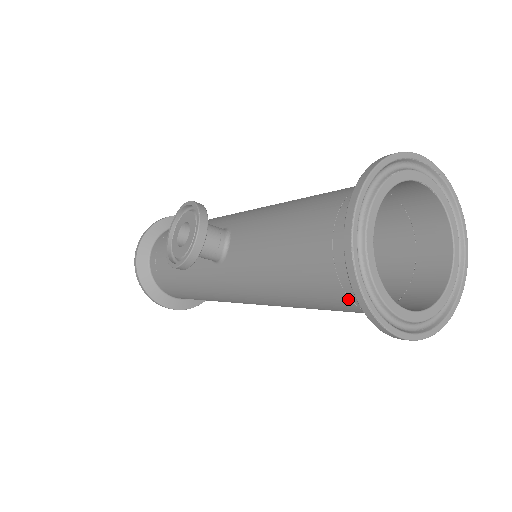
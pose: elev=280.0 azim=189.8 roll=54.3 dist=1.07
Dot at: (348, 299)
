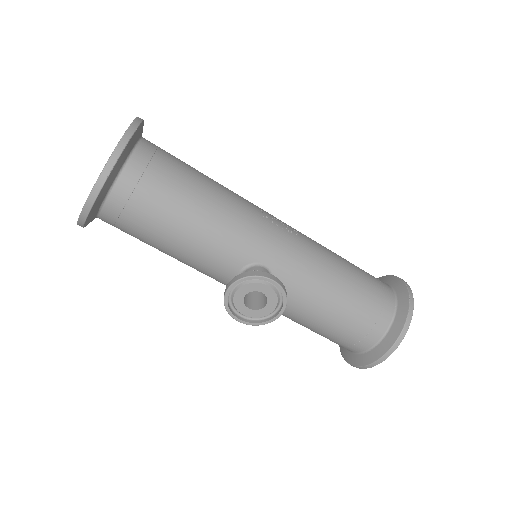
Dot at: occluded
